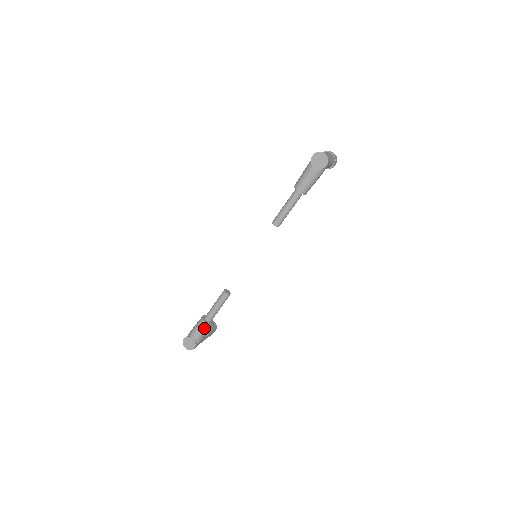
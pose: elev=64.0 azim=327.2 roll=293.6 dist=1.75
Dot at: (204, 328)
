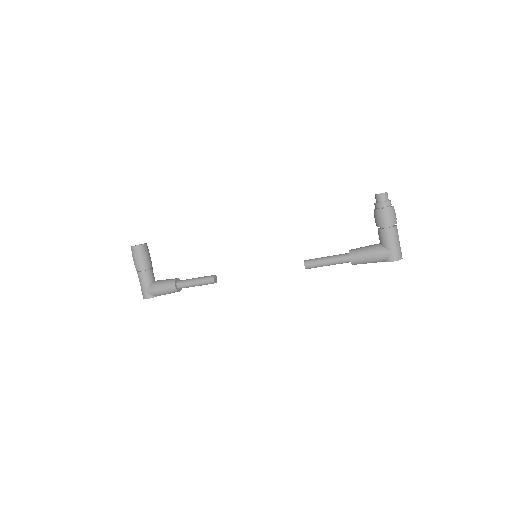
Dot at: occluded
